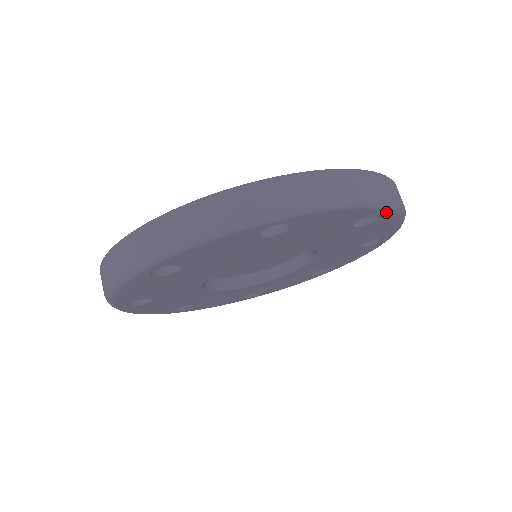
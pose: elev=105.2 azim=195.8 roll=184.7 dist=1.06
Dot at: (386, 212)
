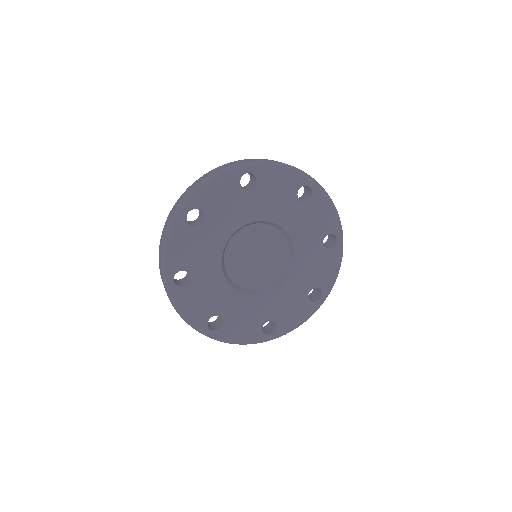
Dot at: (340, 240)
